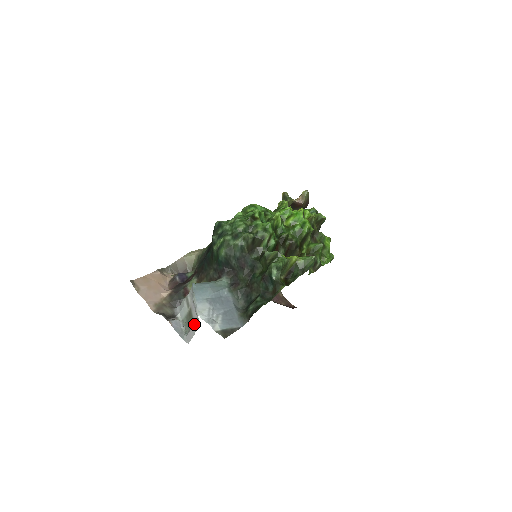
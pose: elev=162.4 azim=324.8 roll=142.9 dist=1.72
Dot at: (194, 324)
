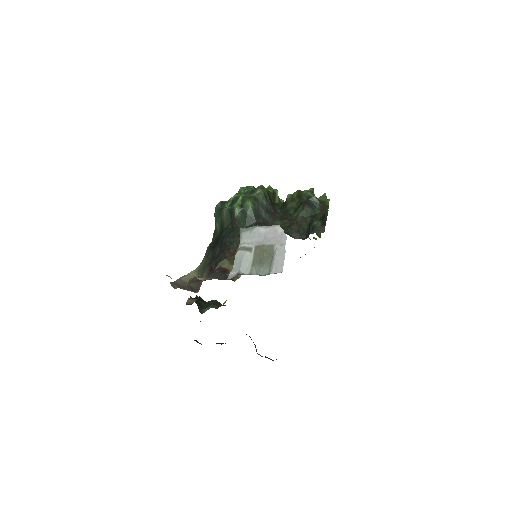
Dot at: (277, 246)
